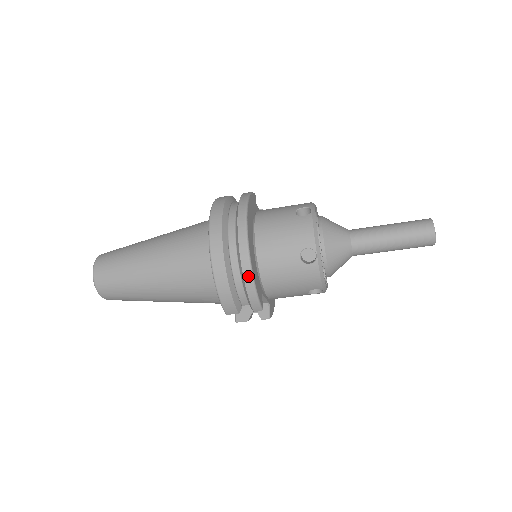
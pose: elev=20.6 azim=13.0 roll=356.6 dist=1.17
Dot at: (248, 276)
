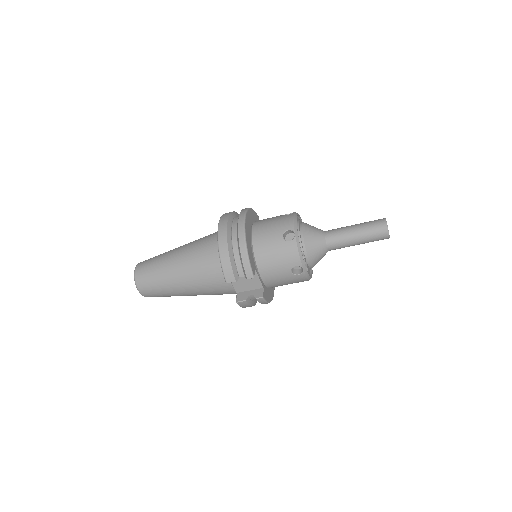
Dot at: (243, 245)
